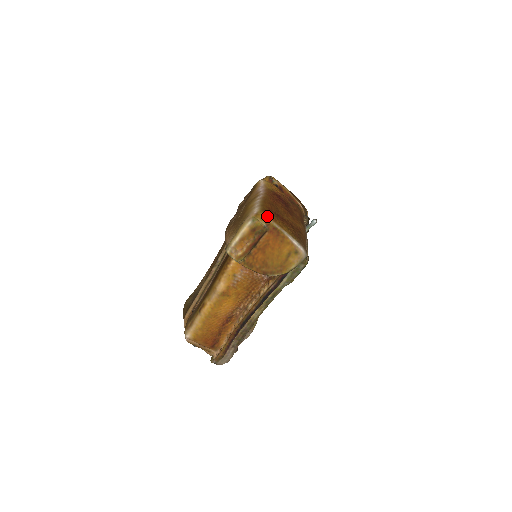
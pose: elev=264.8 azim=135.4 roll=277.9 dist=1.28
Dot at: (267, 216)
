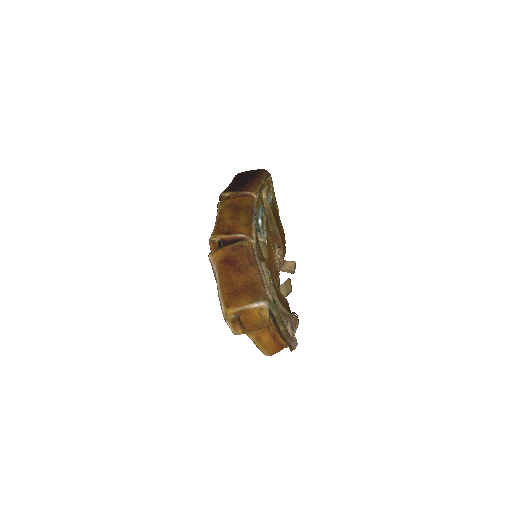
Dot at: (230, 309)
